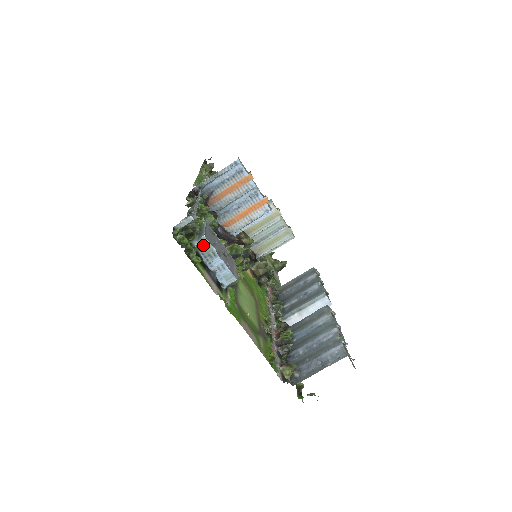
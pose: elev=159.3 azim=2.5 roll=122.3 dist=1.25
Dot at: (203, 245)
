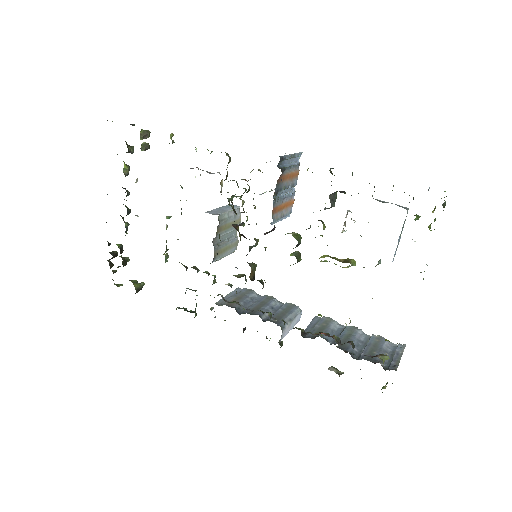
Dot at: occluded
